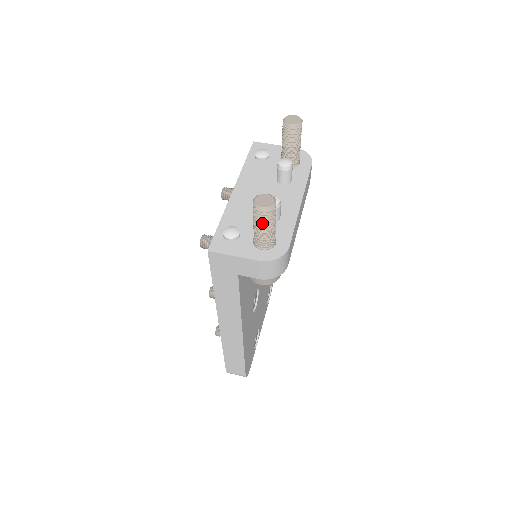
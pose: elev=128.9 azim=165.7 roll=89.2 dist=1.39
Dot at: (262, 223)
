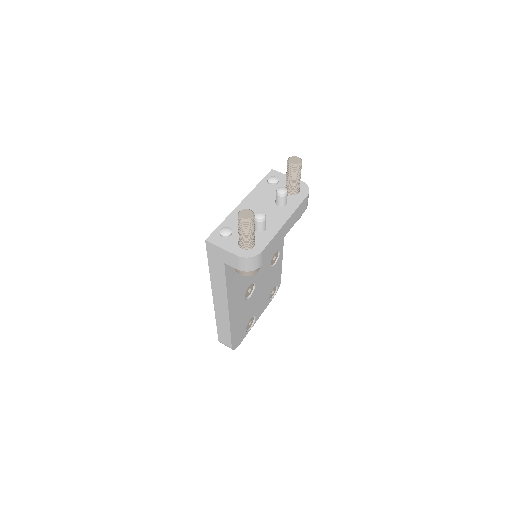
Dot at: (242, 229)
